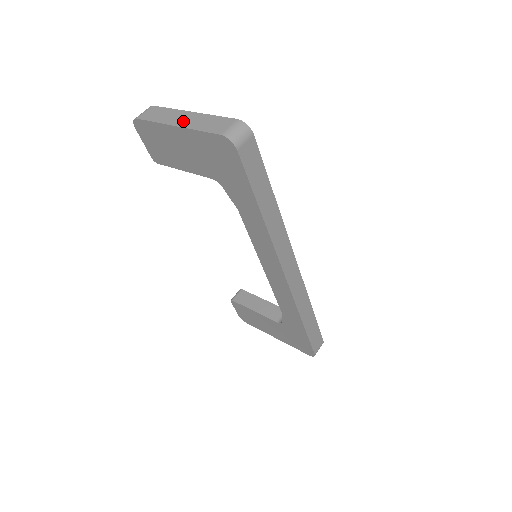
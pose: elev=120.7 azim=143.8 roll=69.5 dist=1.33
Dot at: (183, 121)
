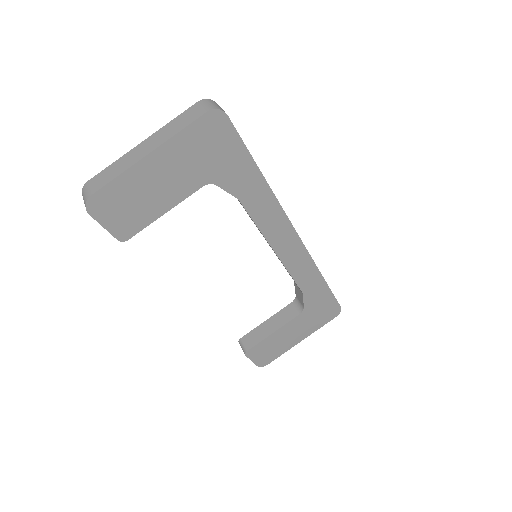
Dot at: (149, 147)
